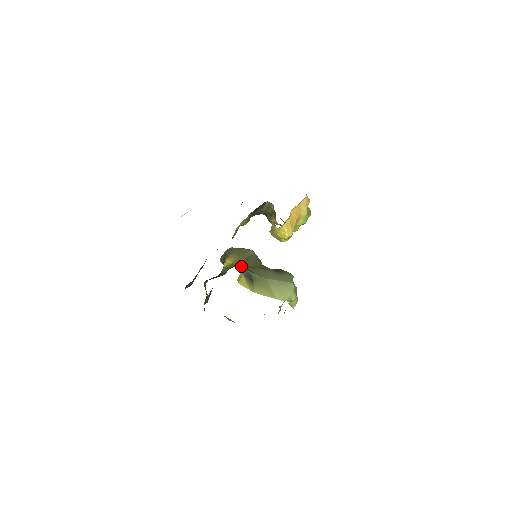
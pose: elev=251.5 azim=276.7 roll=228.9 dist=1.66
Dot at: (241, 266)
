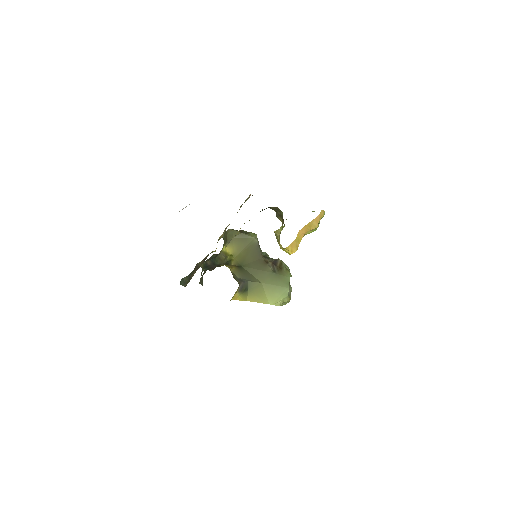
Dot at: (239, 264)
